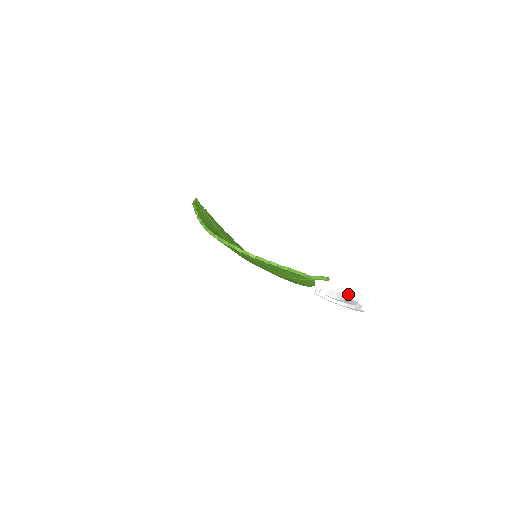
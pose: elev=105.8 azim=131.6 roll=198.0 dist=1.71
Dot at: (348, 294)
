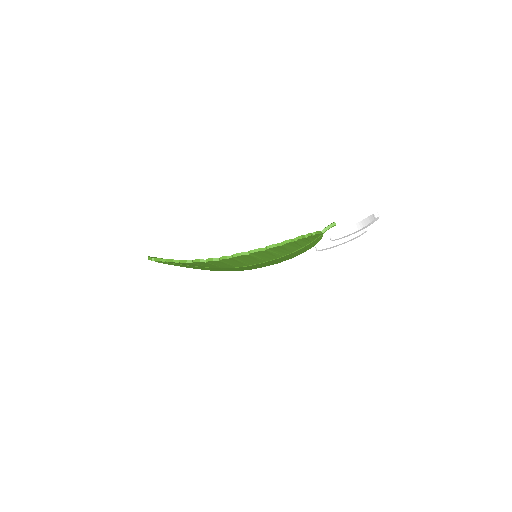
Dot at: (361, 221)
